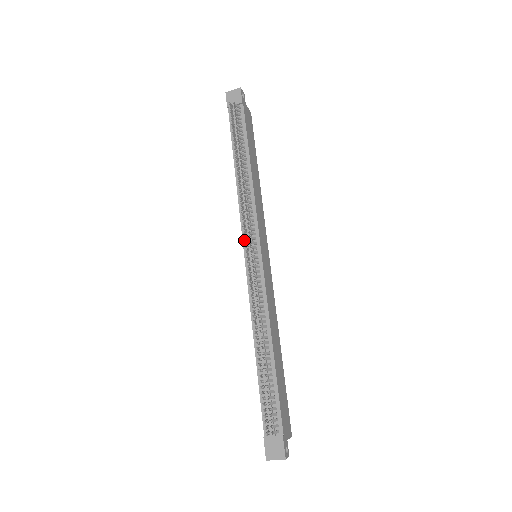
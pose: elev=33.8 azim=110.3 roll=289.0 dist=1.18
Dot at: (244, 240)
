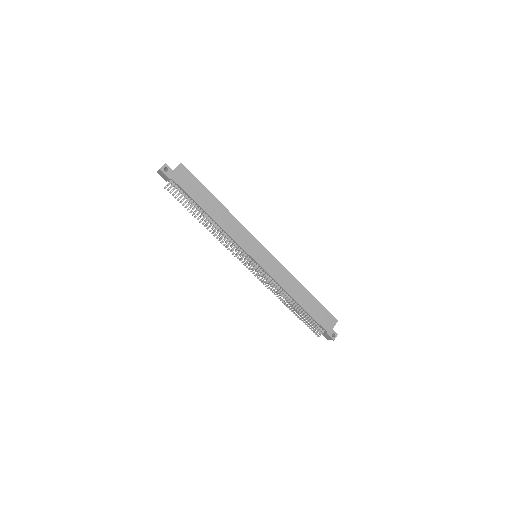
Dot at: (241, 262)
